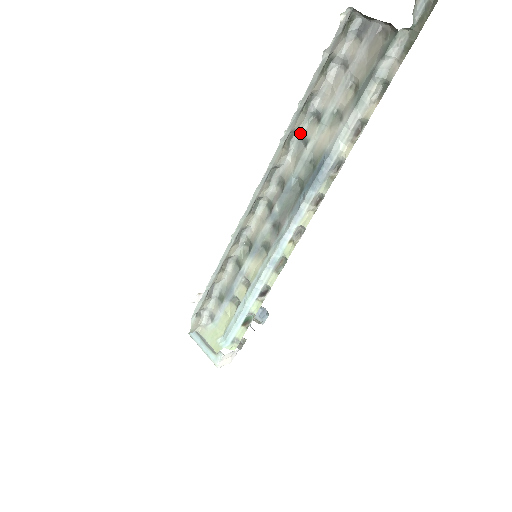
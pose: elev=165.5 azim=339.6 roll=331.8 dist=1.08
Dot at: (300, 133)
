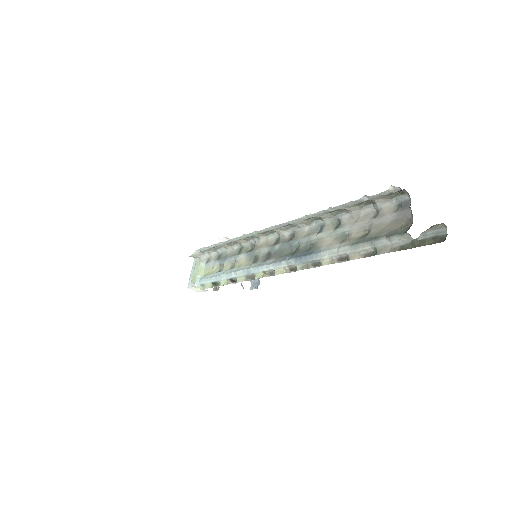
Dot at: (324, 222)
